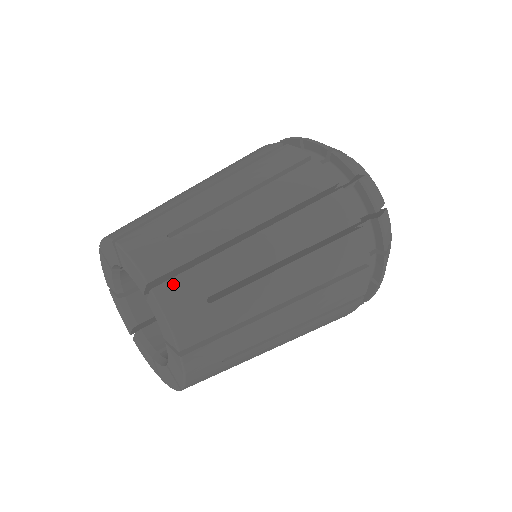
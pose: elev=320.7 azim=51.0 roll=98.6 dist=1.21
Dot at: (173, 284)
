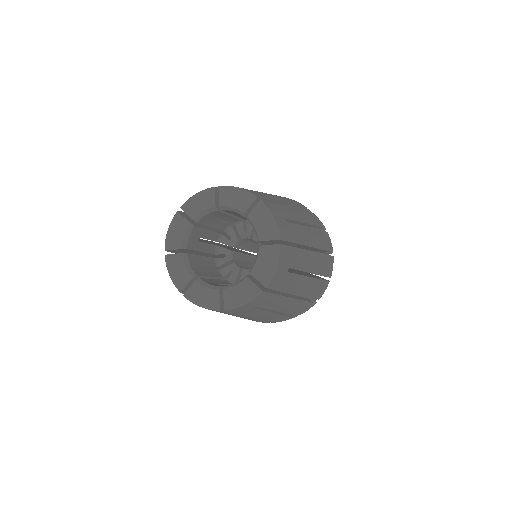
Dot at: (268, 203)
